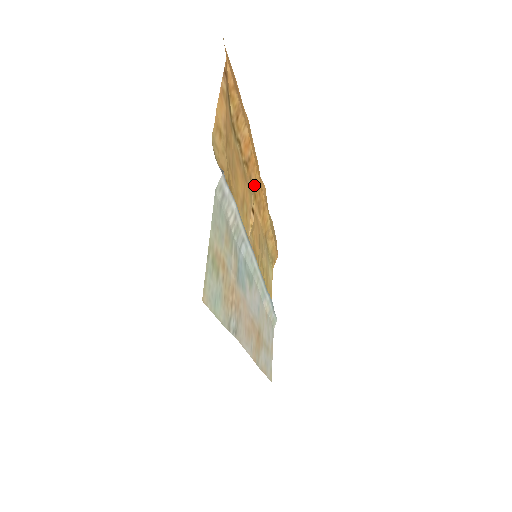
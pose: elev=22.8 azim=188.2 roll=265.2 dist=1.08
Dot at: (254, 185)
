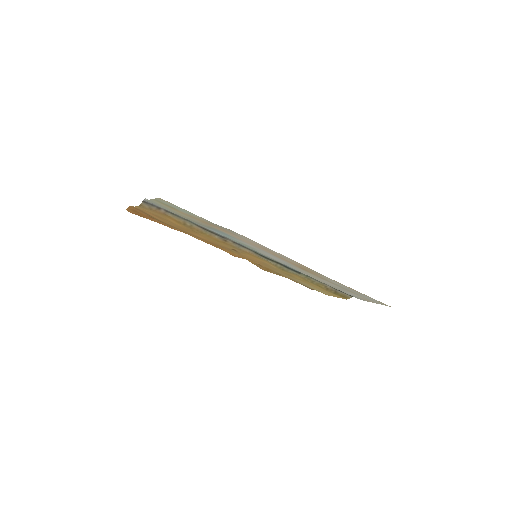
Dot at: occluded
